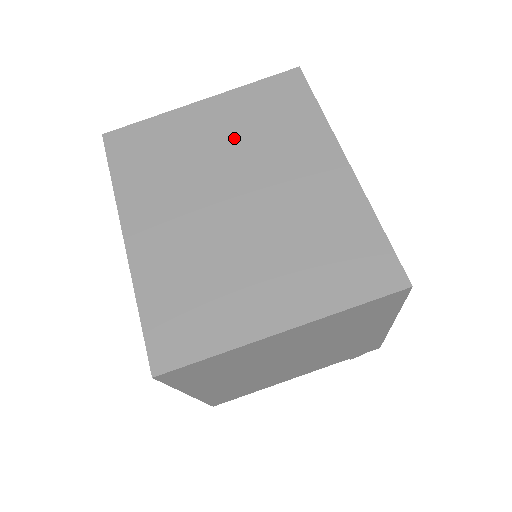
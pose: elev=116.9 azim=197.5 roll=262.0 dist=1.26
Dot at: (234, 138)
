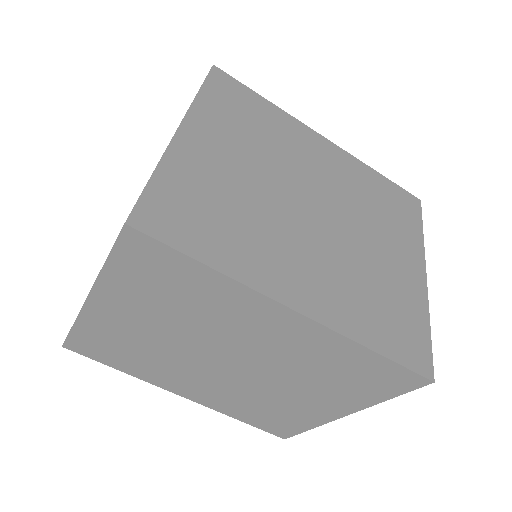
Dot at: (164, 322)
